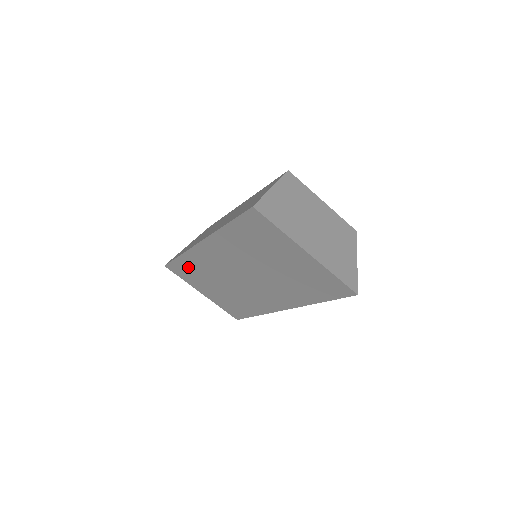
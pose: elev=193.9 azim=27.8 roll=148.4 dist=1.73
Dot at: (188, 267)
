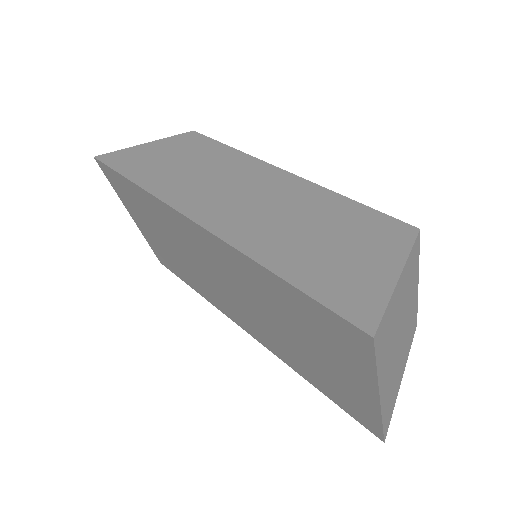
Dot at: (138, 198)
